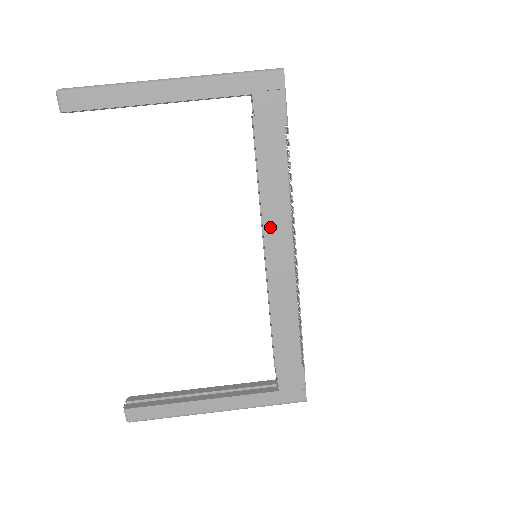
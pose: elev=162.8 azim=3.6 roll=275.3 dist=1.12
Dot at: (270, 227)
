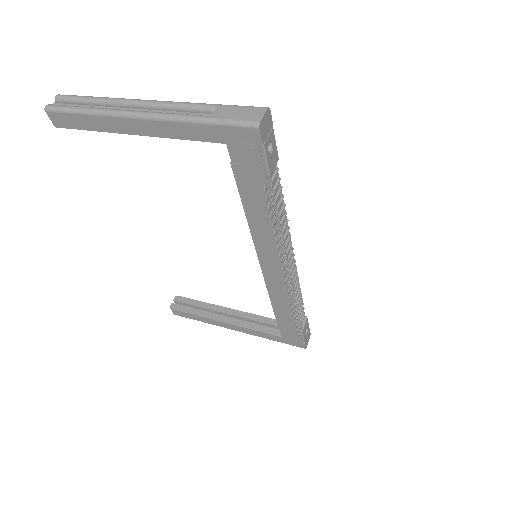
Dot at: (261, 248)
